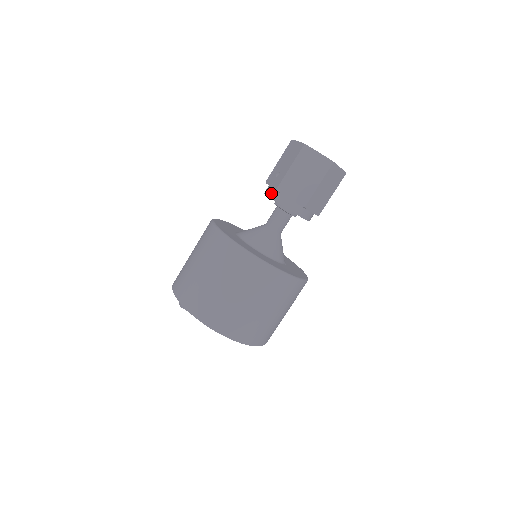
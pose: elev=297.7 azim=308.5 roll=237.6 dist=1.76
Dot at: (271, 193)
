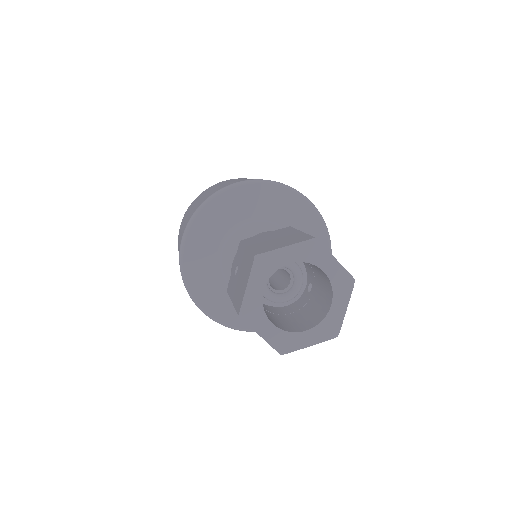
Dot at: occluded
